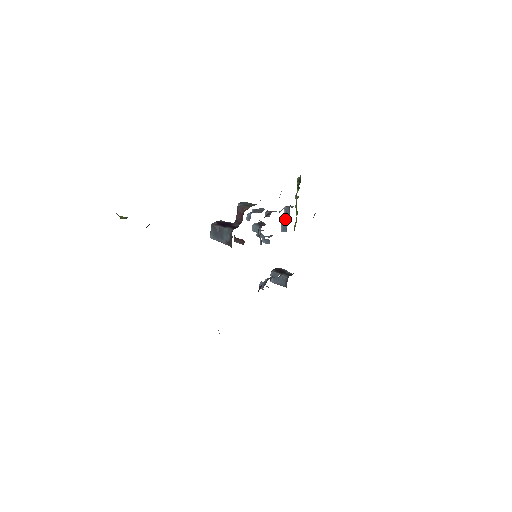
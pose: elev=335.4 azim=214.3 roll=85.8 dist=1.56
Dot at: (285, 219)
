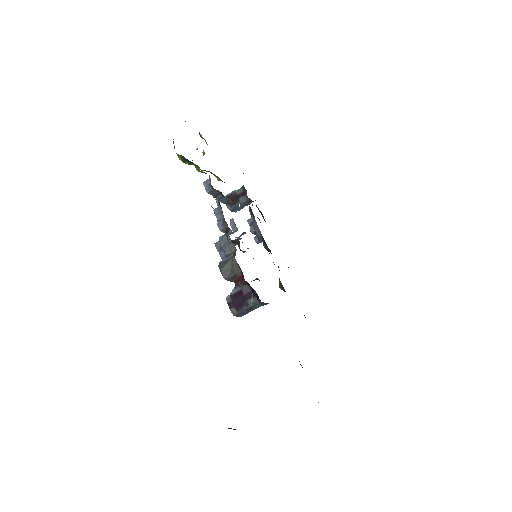
Dot at: (218, 196)
